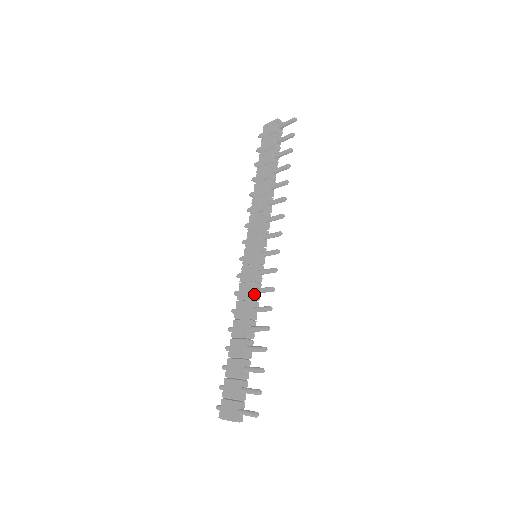
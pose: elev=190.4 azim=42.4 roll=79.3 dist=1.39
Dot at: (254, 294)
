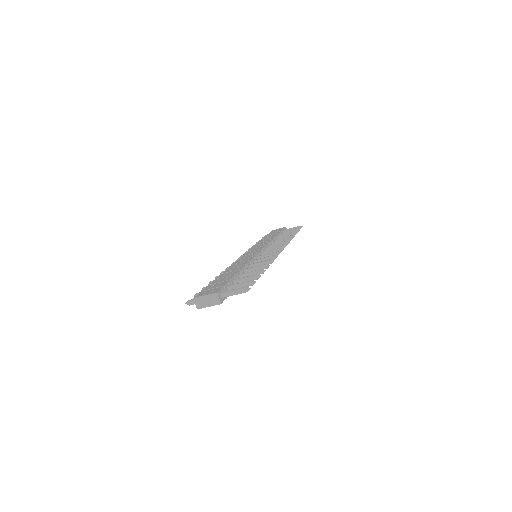
Dot at: (253, 261)
